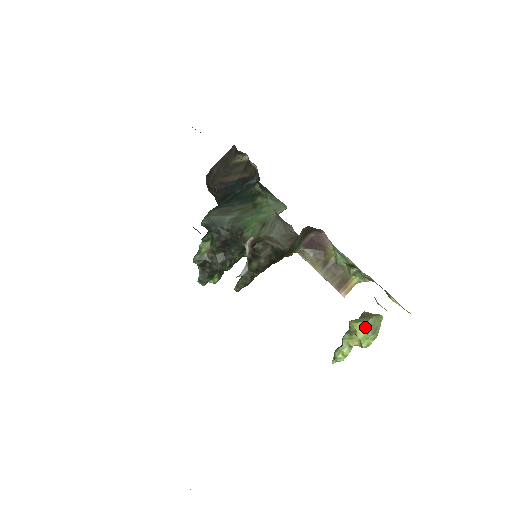
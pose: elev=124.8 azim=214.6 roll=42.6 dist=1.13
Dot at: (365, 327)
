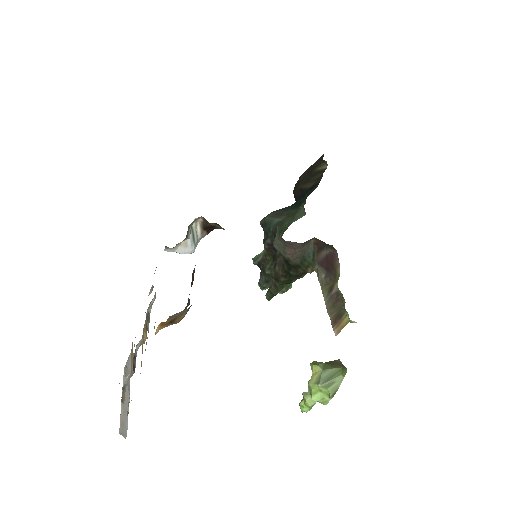
Dot at: (320, 374)
